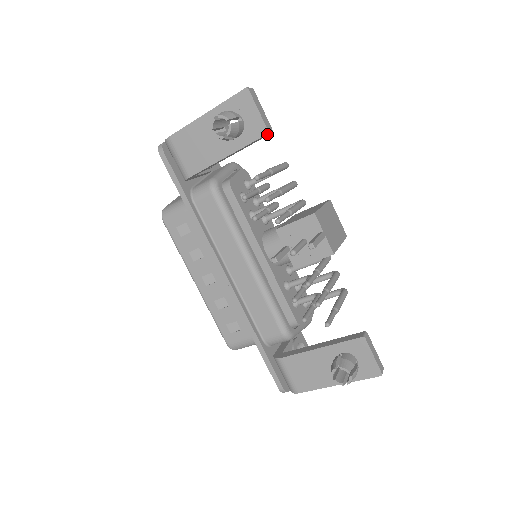
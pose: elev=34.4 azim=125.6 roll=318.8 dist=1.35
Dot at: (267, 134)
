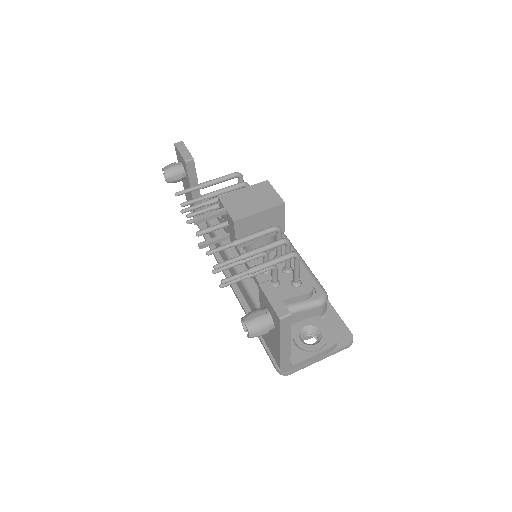
Dot at: (187, 163)
